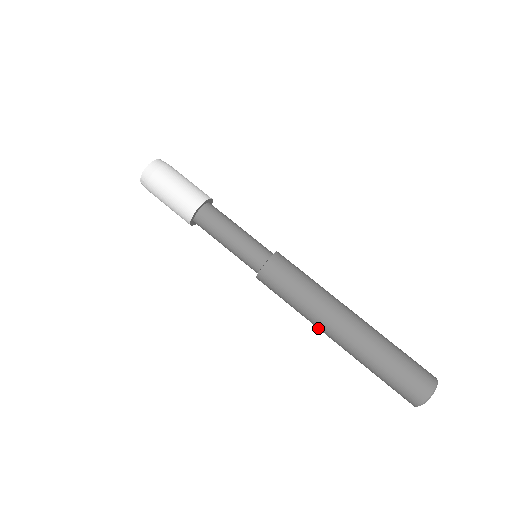
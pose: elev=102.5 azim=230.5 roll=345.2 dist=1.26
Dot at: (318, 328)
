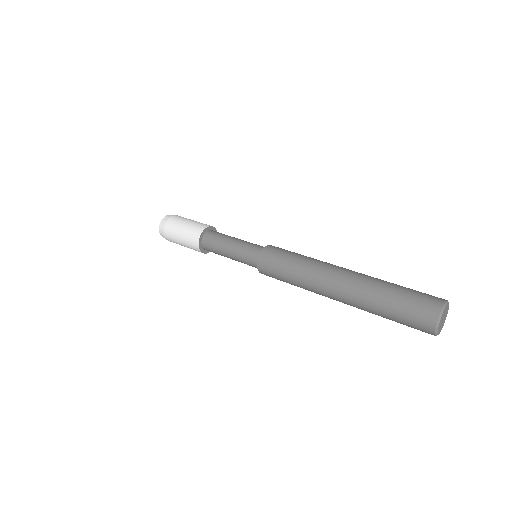
Dot at: (322, 276)
